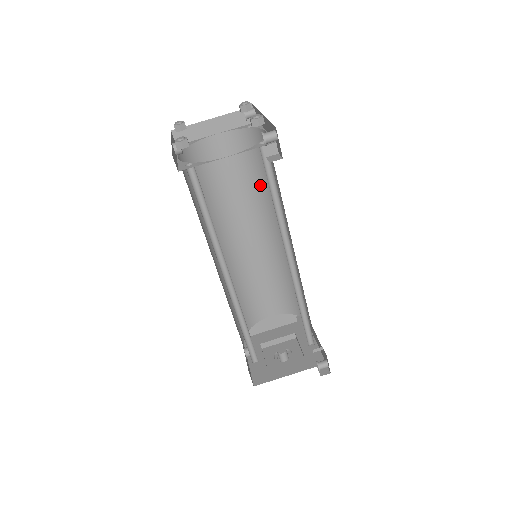
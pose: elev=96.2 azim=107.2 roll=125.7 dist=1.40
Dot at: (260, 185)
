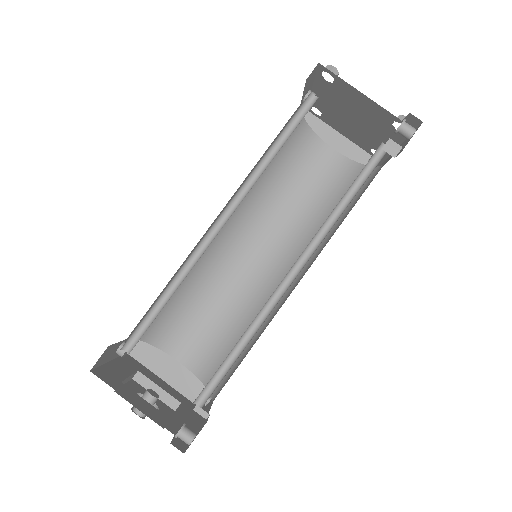
Dot at: (322, 219)
